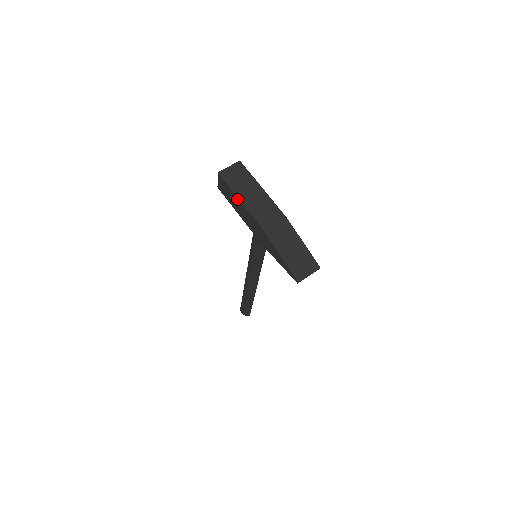
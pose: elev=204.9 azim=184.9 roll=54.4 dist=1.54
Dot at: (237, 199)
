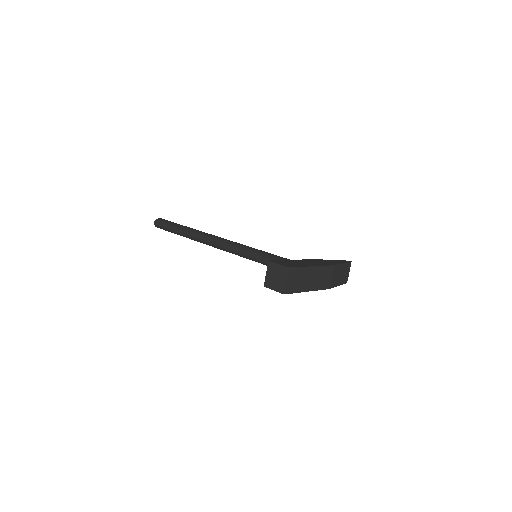
Dot at: (303, 291)
